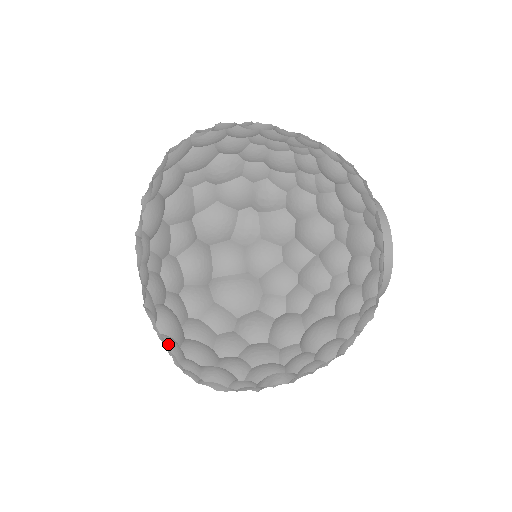
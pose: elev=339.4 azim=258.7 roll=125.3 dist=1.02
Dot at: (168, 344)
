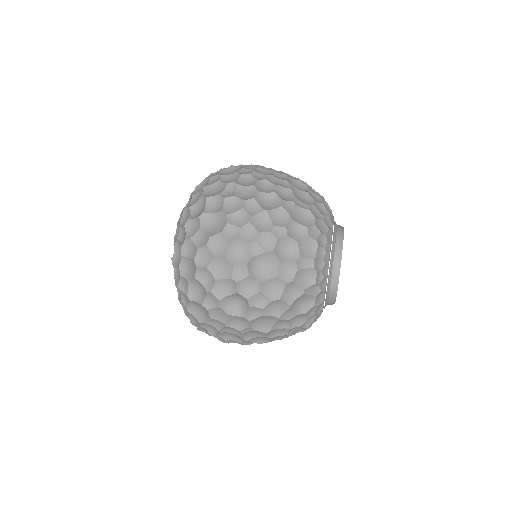
Dot at: (175, 274)
